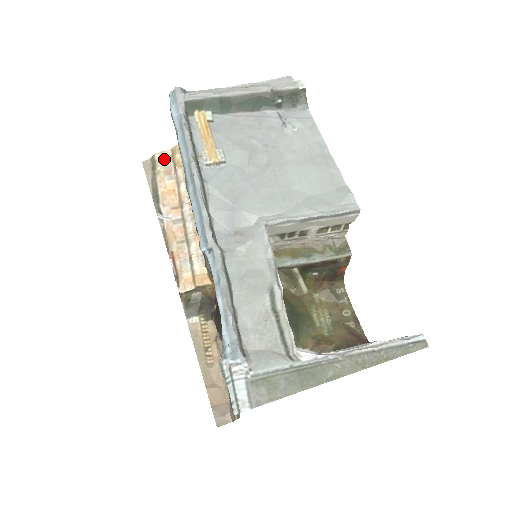
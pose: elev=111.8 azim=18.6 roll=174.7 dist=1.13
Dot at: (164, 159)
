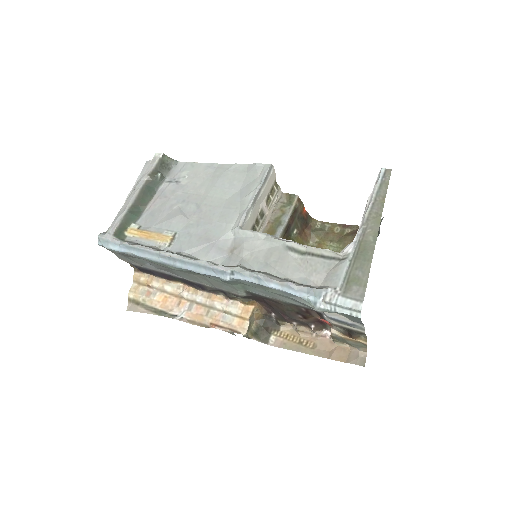
Dot at: (137, 291)
